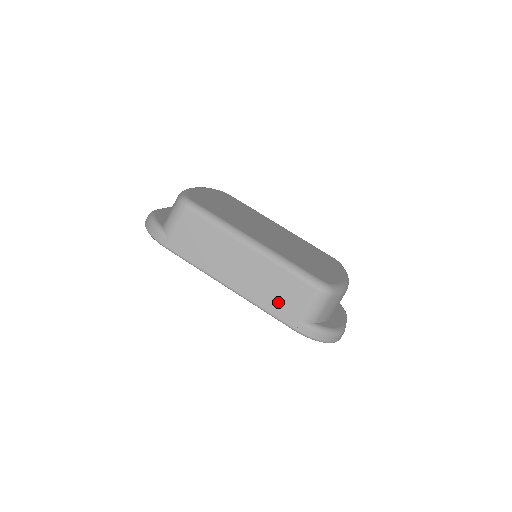
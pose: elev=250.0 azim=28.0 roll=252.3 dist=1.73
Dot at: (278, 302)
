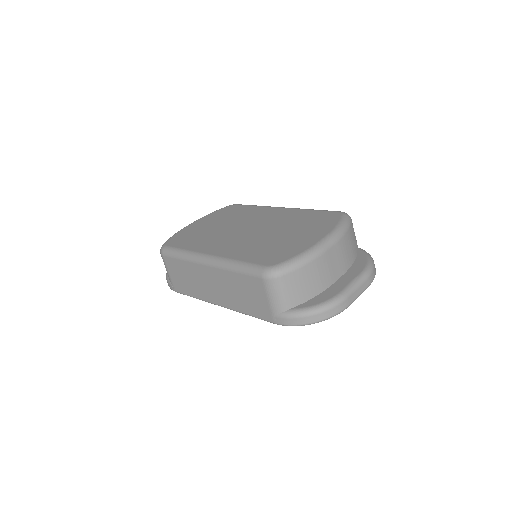
Dot at: (250, 303)
